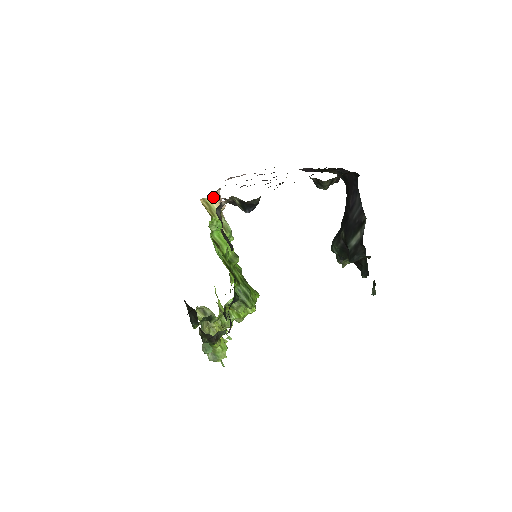
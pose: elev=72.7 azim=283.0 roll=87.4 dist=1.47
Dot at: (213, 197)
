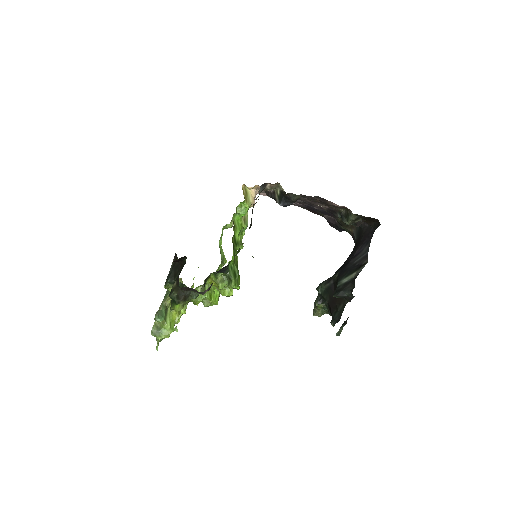
Dot at: (252, 190)
